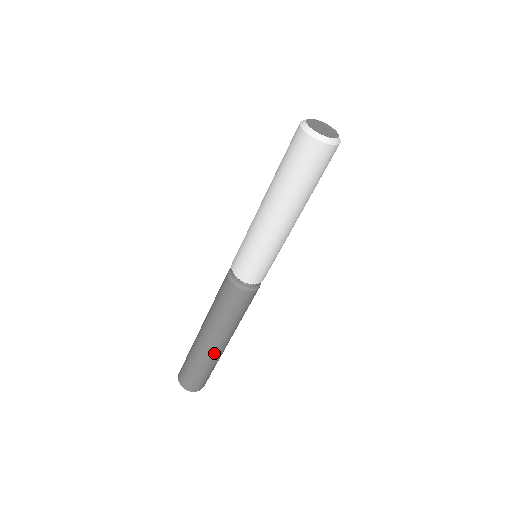
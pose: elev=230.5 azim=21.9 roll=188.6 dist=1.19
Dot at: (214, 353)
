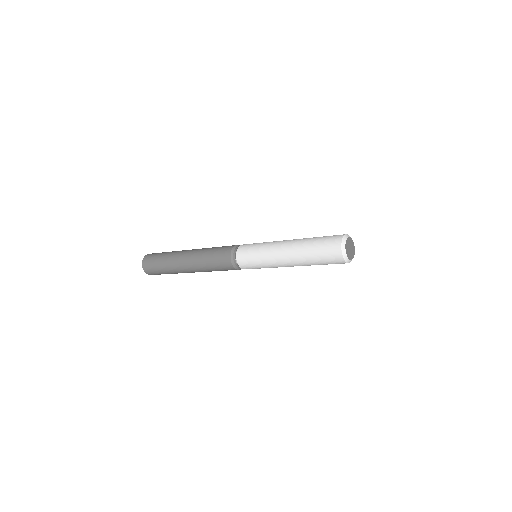
Dot at: occluded
